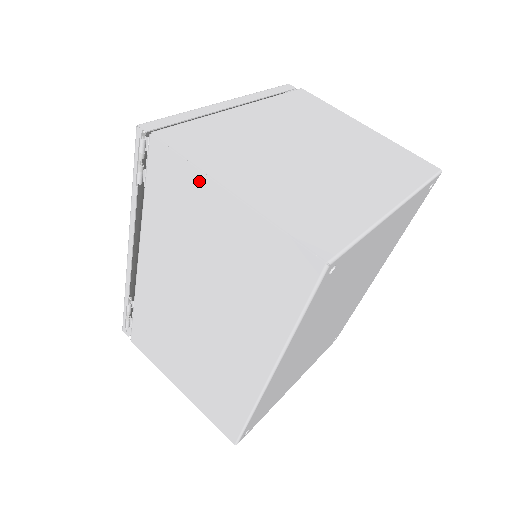
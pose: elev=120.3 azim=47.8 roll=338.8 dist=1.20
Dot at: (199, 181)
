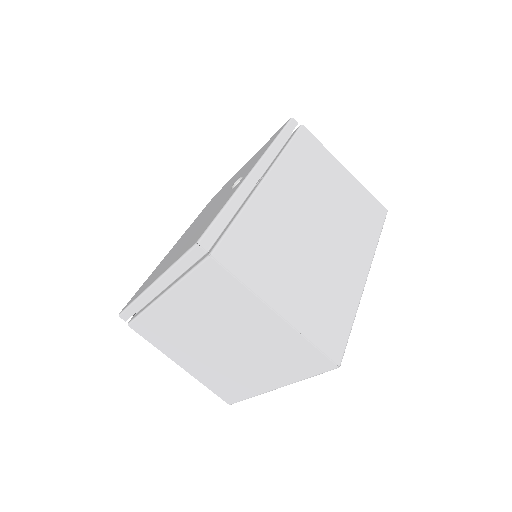
Dot at: occluded
